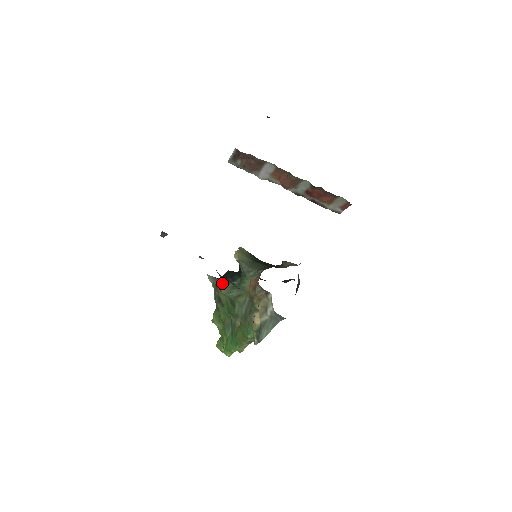
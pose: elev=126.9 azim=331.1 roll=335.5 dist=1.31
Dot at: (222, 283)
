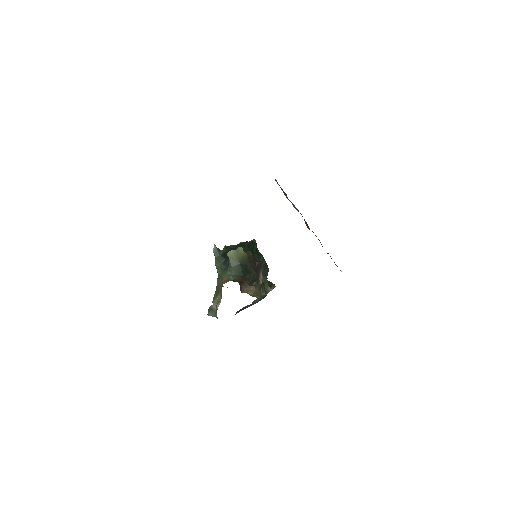
Dot at: (218, 258)
